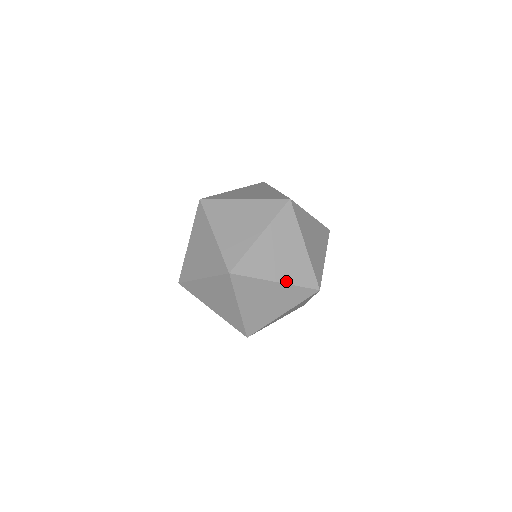
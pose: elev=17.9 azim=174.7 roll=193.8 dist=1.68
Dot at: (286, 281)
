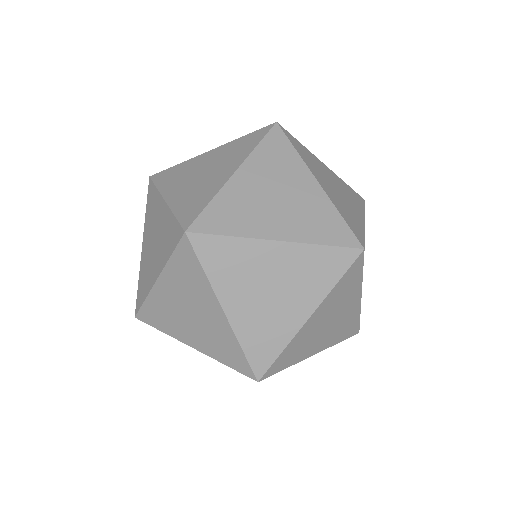
Dot at: (205, 351)
